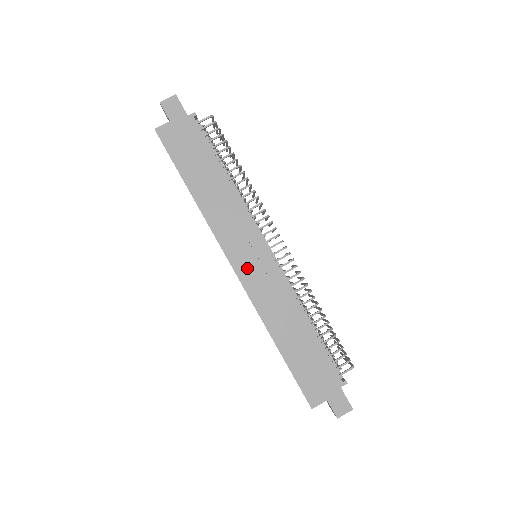
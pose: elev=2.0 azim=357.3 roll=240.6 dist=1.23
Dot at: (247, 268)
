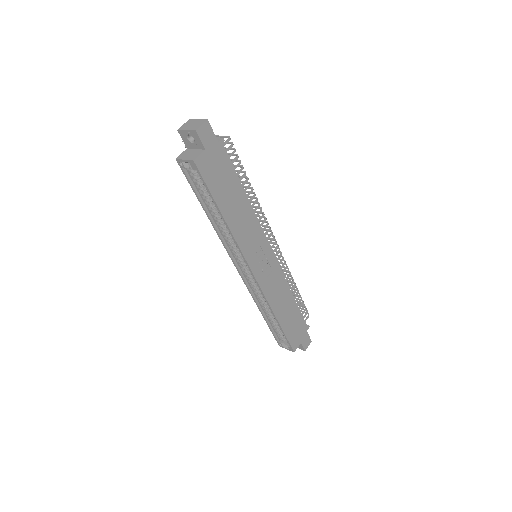
Dot at: (262, 271)
